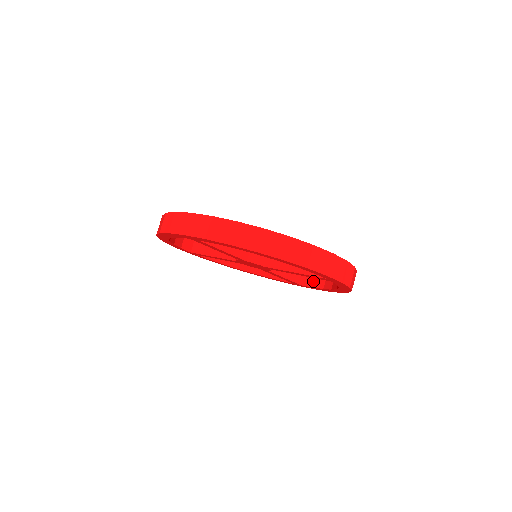
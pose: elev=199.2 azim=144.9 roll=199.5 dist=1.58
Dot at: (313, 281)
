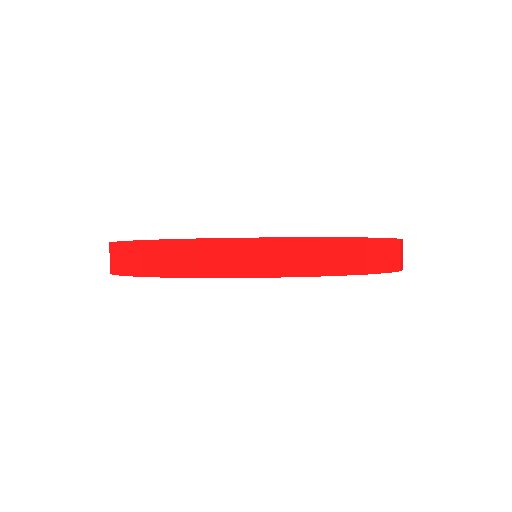
Dot at: occluded
